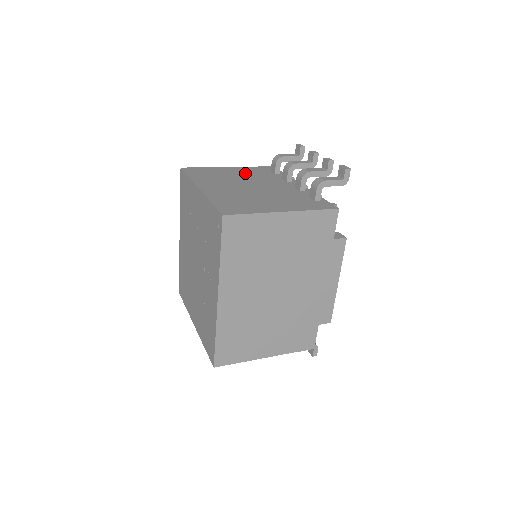
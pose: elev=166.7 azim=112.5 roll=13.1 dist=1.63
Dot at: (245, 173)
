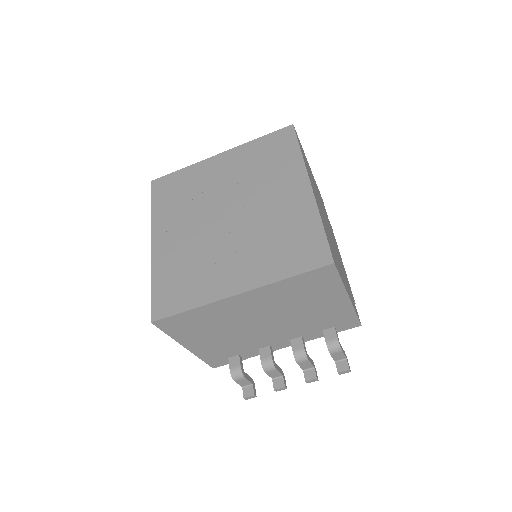
Dot at: occluded
